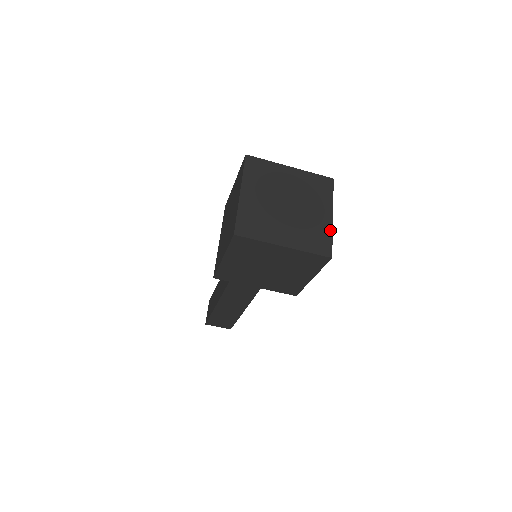
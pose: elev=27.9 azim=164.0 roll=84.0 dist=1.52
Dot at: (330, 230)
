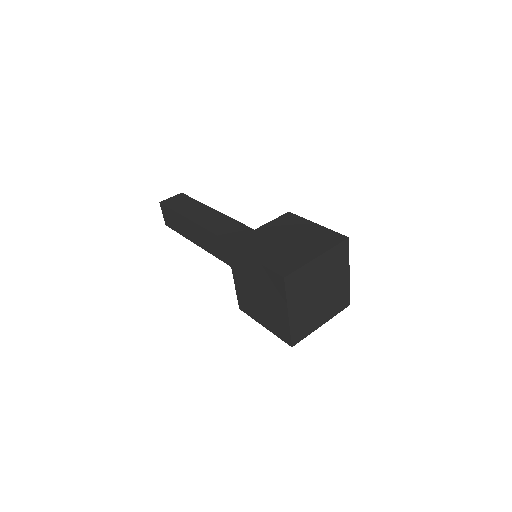
Dot at: (348, 286)
